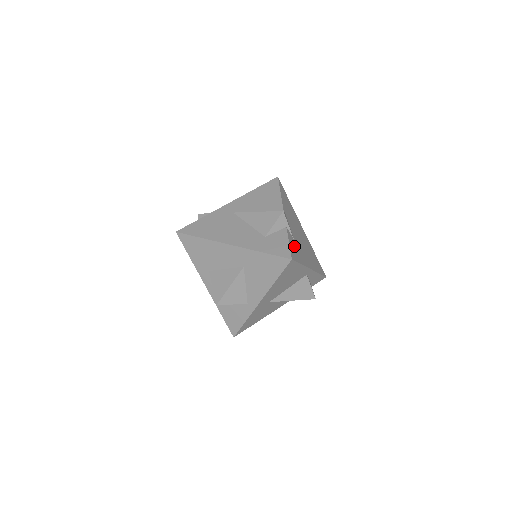
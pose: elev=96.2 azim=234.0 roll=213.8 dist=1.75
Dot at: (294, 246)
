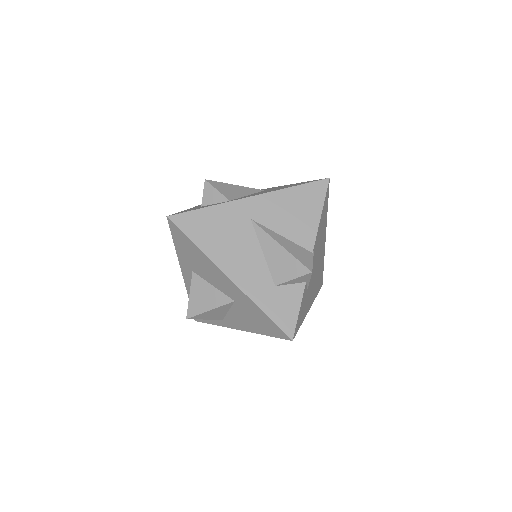
Dot at: (303, 304)
